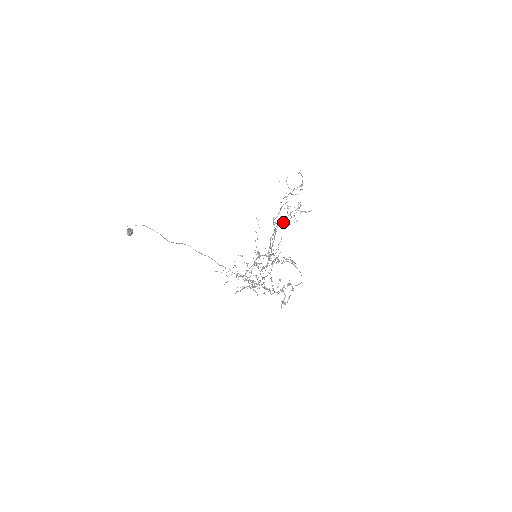
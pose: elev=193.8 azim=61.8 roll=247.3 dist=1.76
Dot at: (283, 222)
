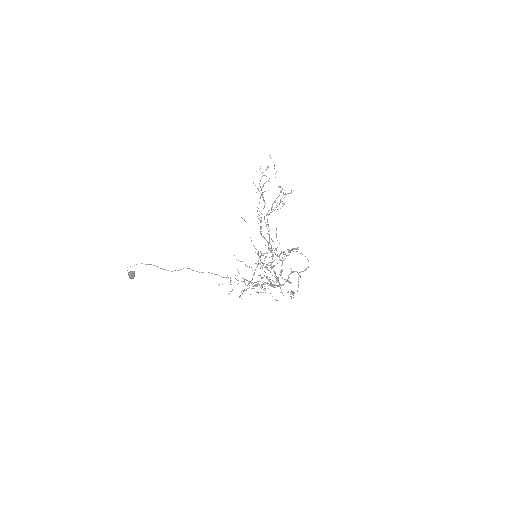
Dot at: occluded
